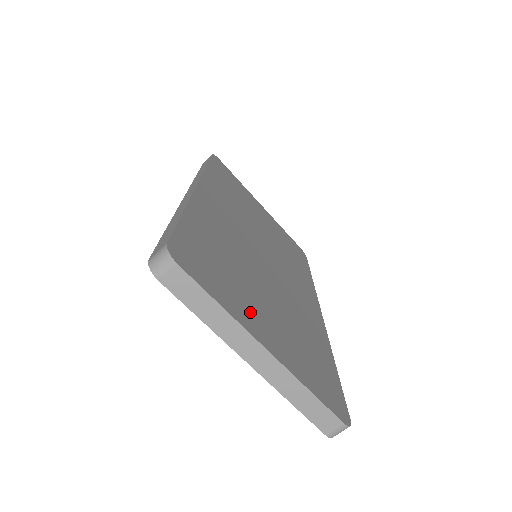
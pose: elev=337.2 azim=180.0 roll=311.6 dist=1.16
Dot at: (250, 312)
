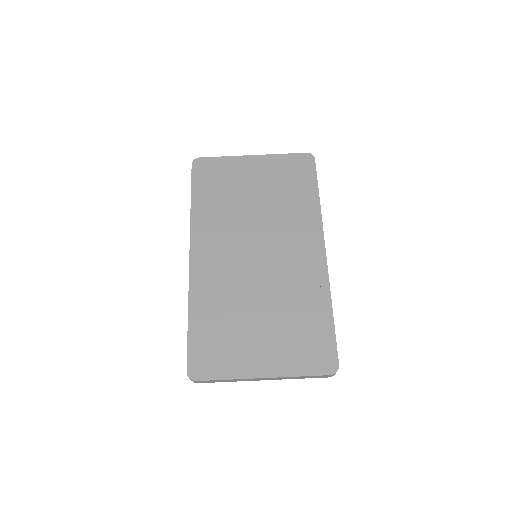
Dot at: (248, 357)
